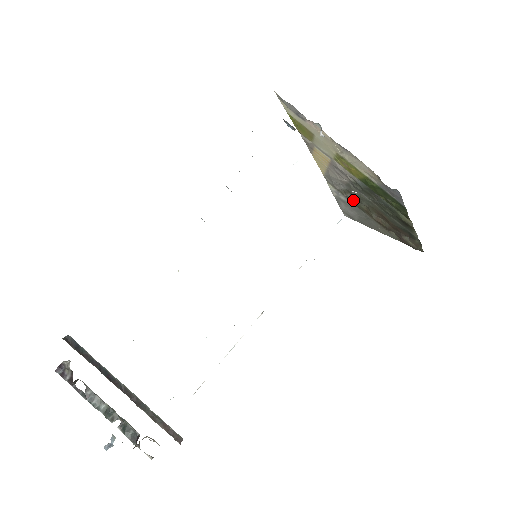
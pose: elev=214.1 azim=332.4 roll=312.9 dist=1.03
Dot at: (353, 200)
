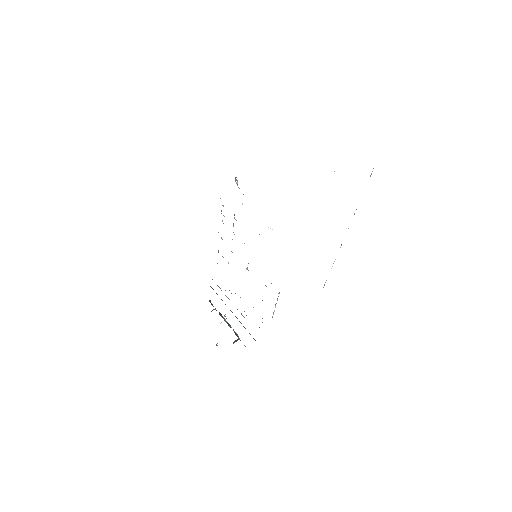
Dot at: occluded
